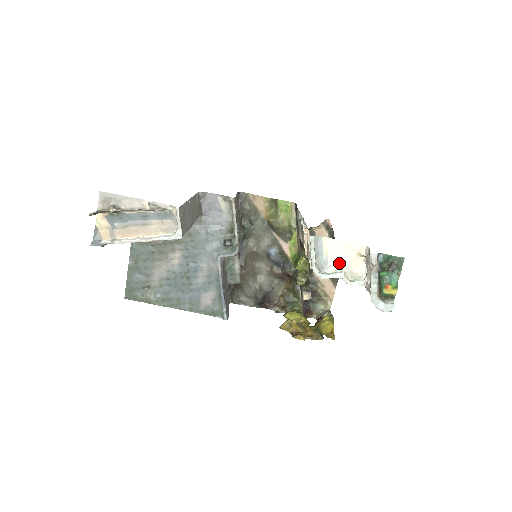
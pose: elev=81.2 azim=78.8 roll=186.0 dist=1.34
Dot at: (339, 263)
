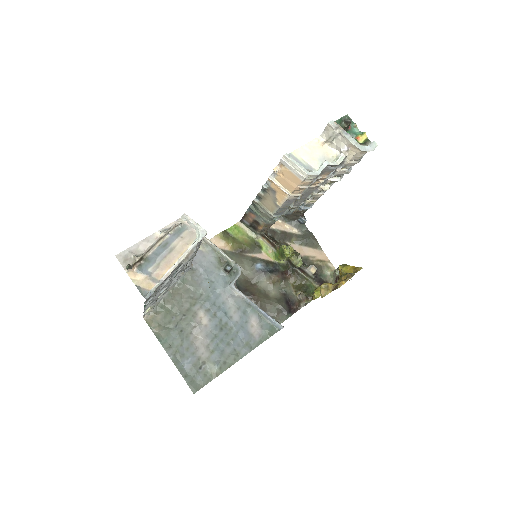
Dot at: (317, 160)
